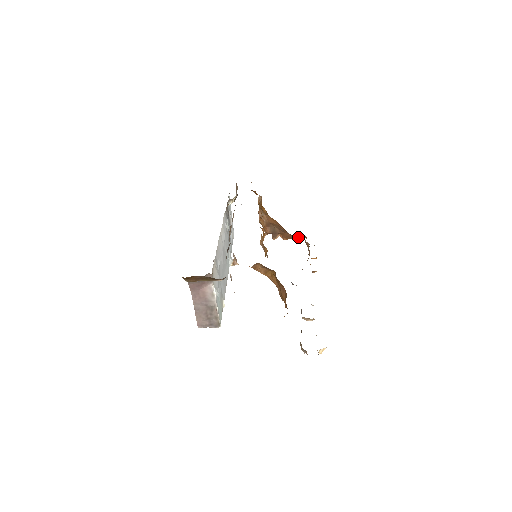
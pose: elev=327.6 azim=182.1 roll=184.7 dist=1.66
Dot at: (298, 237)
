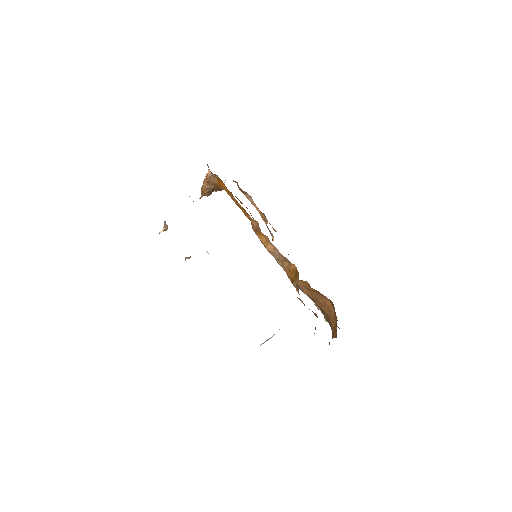
Dot at: occluded
